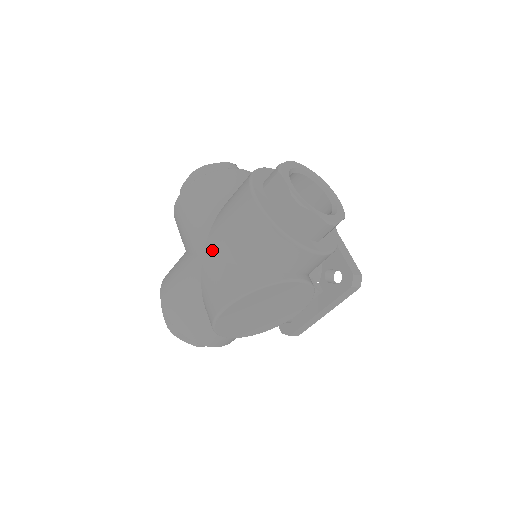
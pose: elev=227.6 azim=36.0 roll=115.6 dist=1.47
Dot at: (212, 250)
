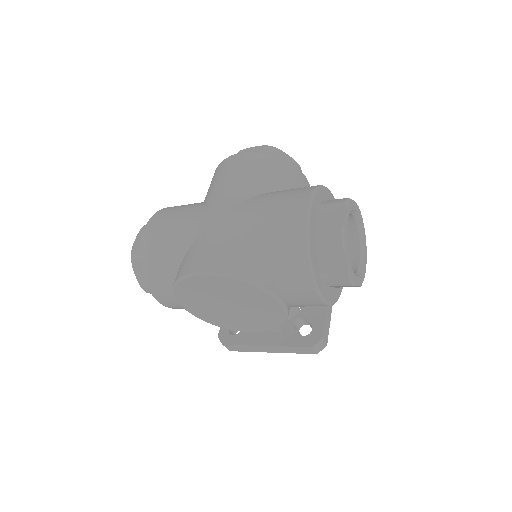
Dot at: (233, 218)
